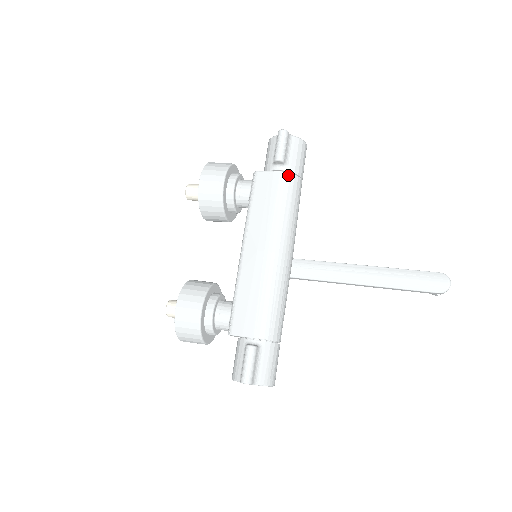
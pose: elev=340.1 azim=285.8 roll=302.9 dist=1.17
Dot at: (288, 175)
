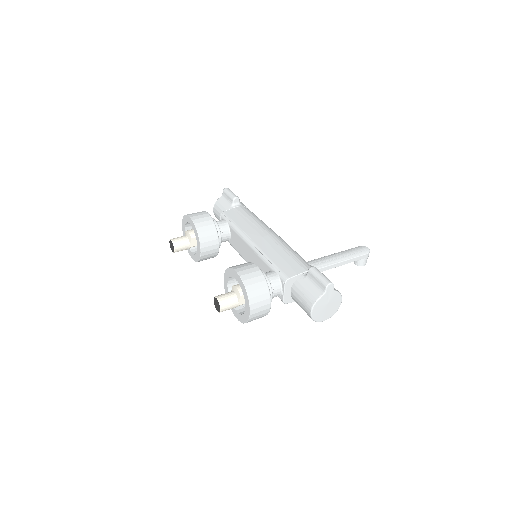
Dot at: (245, 207)
